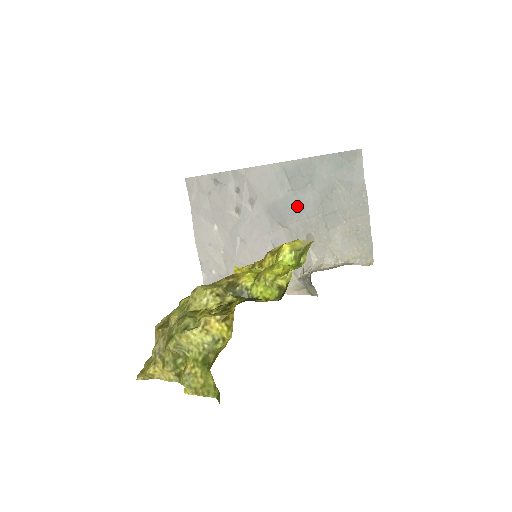
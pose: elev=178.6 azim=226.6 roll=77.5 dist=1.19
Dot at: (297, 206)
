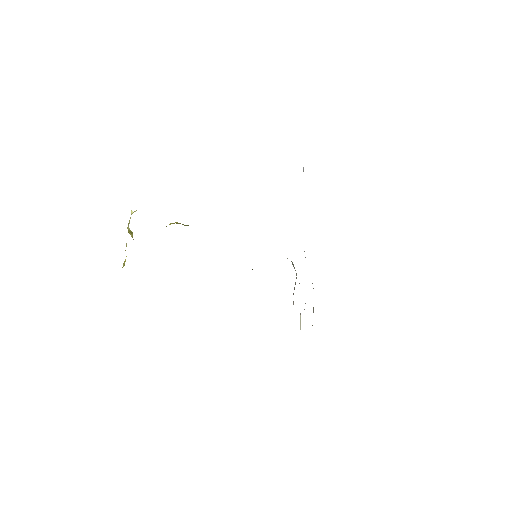
Dot at: occluded
